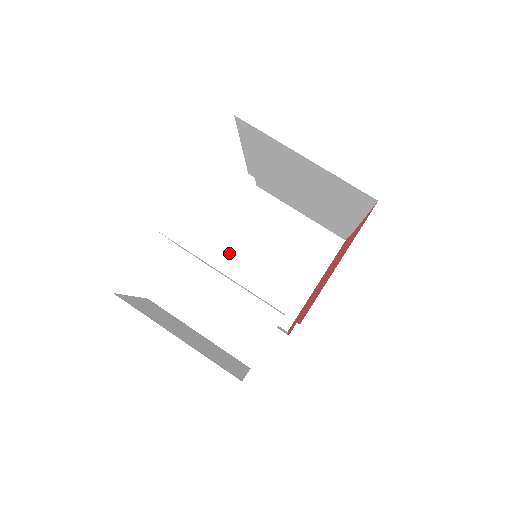
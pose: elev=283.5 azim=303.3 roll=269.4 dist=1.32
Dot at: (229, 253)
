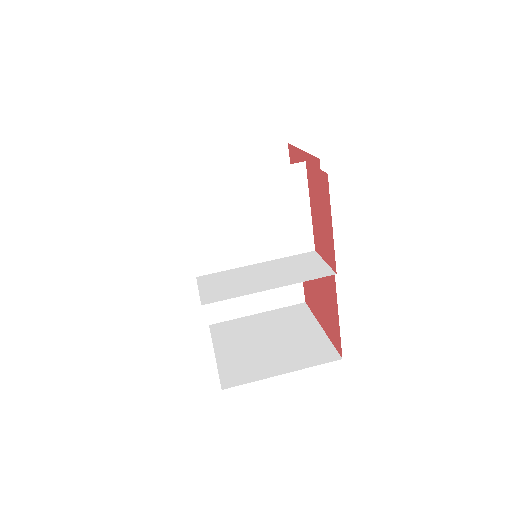
Dot at: (233, 362)
